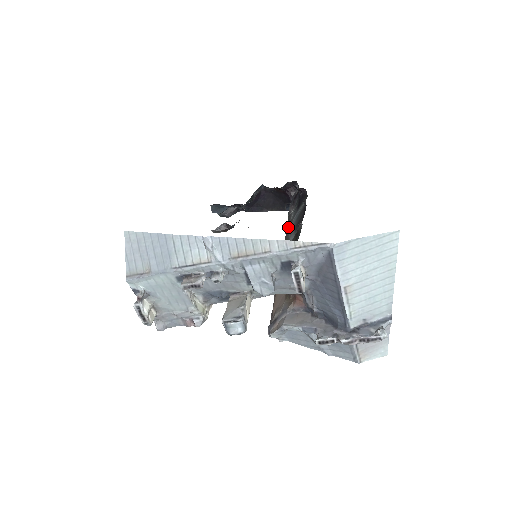
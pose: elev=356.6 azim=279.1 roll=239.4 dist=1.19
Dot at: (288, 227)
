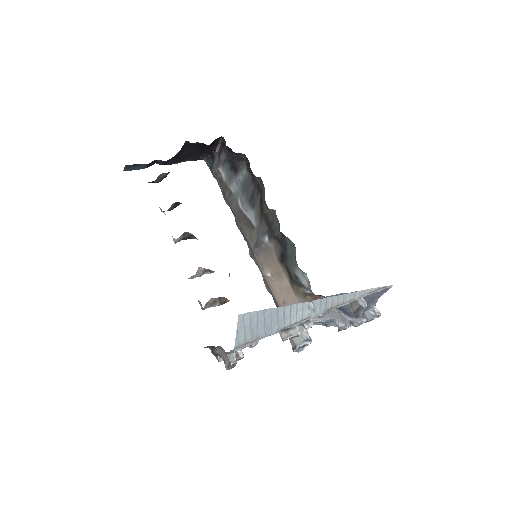
Dot at: (228, 192)
